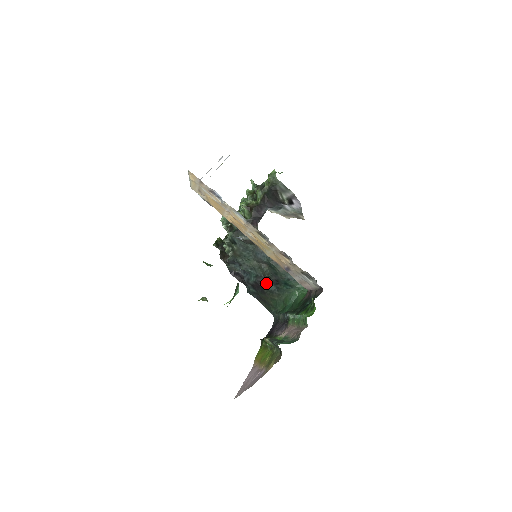
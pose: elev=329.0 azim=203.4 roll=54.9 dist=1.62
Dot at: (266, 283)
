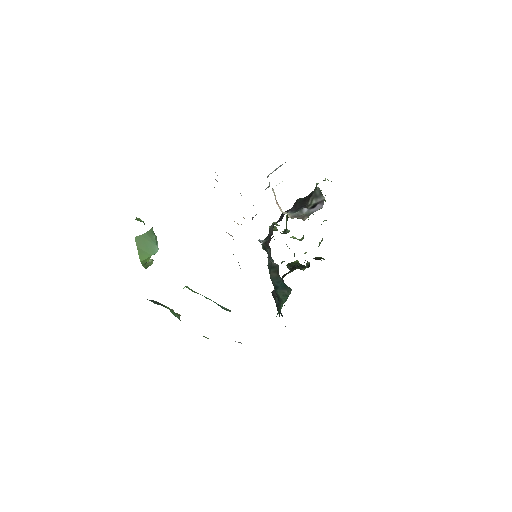
Dot at: (276, 296)
